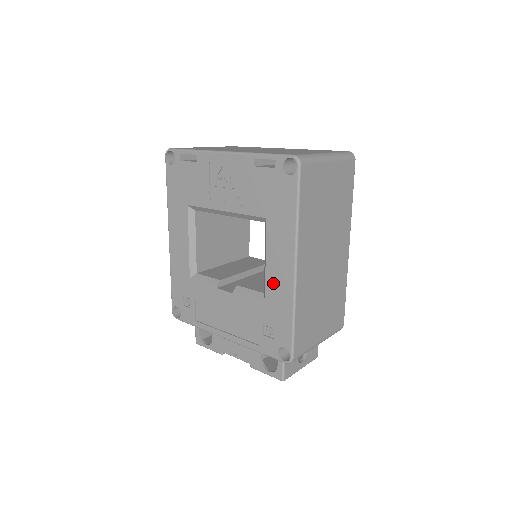
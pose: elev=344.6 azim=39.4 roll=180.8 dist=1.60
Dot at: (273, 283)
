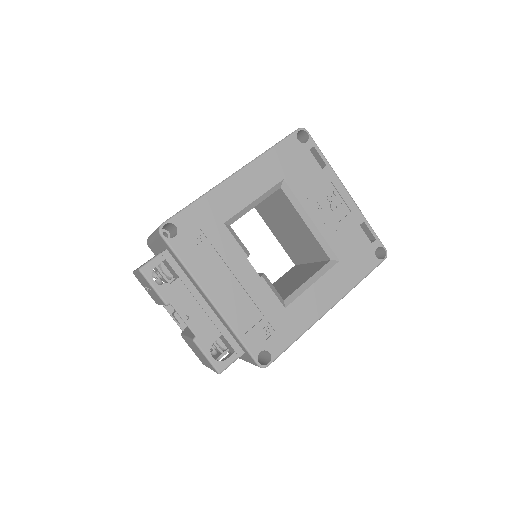
Dot at: (305, 303)
